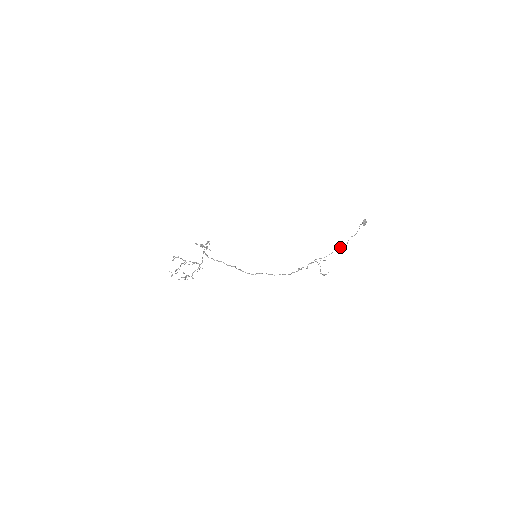
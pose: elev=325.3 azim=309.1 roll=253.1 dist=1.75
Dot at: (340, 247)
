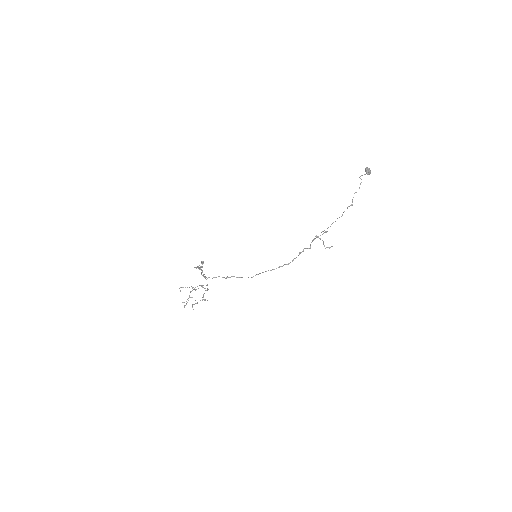
Dot at: occluded
